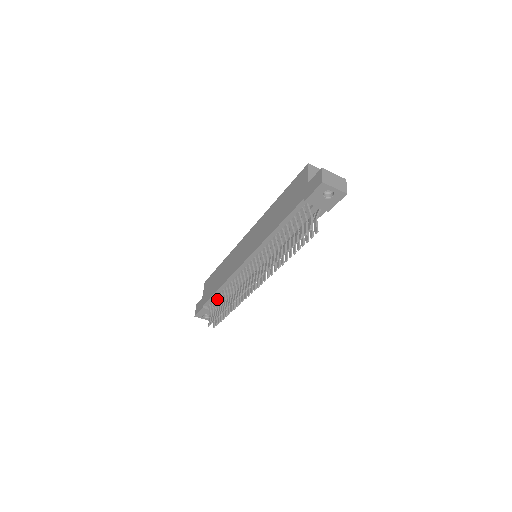
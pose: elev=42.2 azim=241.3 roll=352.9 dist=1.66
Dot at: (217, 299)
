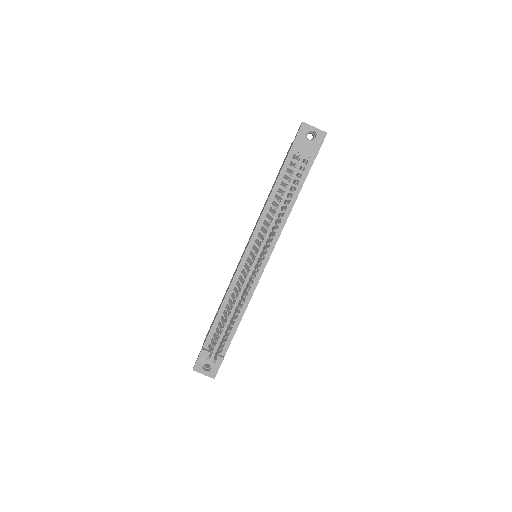
Dot at: (218, 329)
